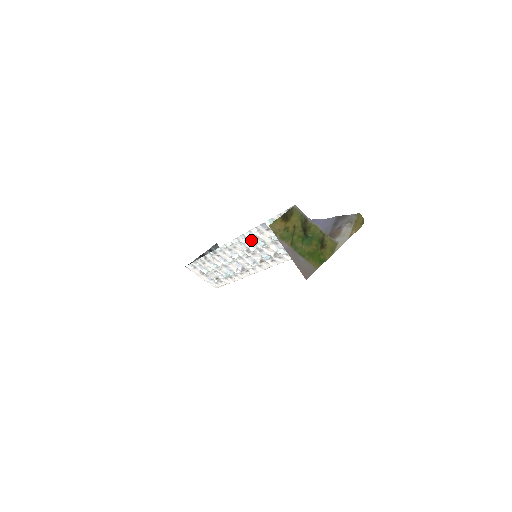
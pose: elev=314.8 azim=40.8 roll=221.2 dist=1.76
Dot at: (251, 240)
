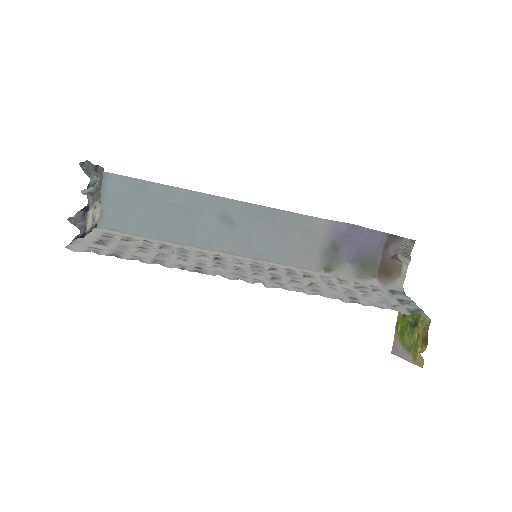
Dot at: (305, 289)
